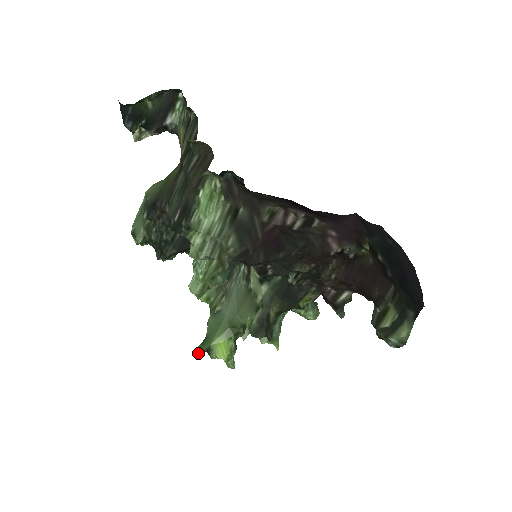
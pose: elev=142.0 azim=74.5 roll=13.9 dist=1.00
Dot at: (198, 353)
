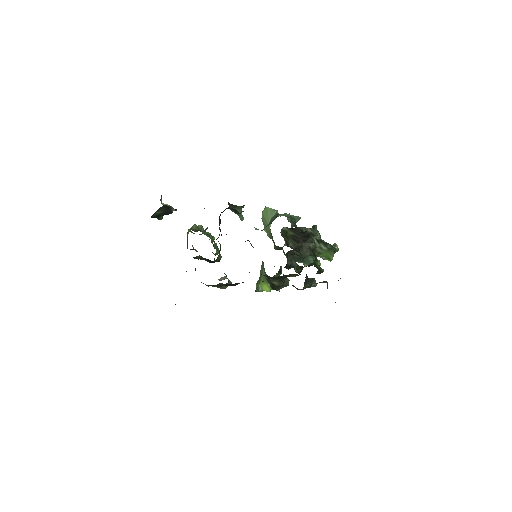
Dot at: (256, 287)
